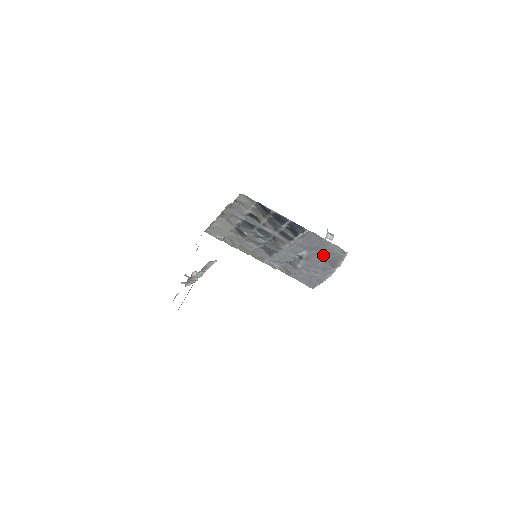
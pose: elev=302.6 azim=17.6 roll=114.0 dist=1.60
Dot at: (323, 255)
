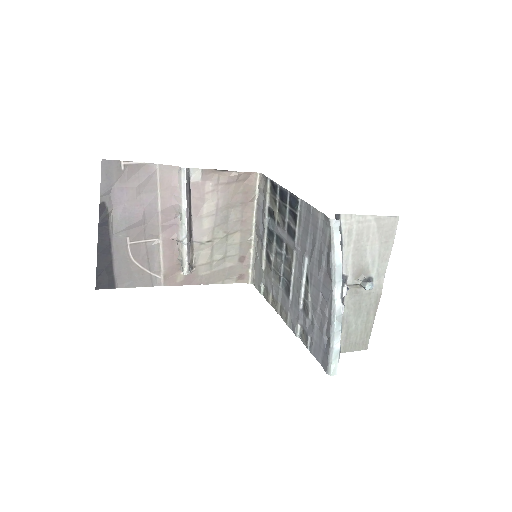
Dot at: (320, 253)
